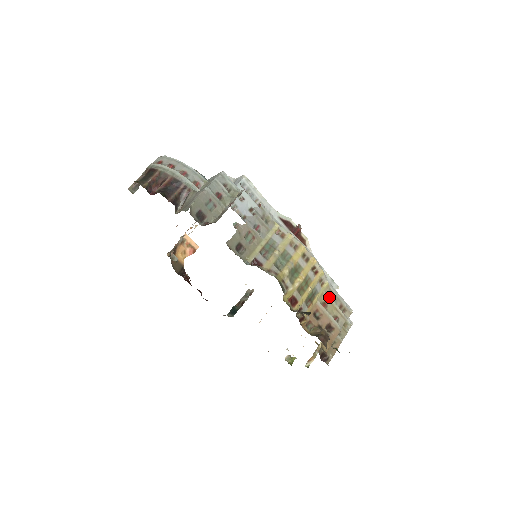
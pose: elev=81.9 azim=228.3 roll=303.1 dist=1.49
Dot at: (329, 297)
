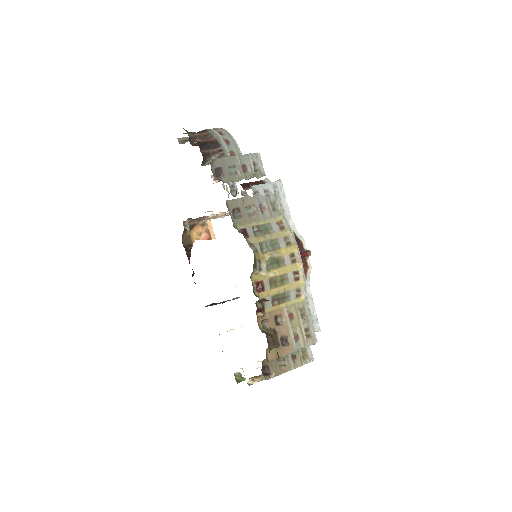
Dot at: (299, 312)
